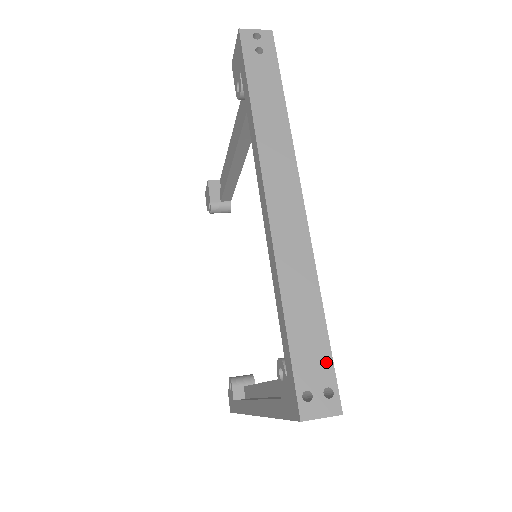
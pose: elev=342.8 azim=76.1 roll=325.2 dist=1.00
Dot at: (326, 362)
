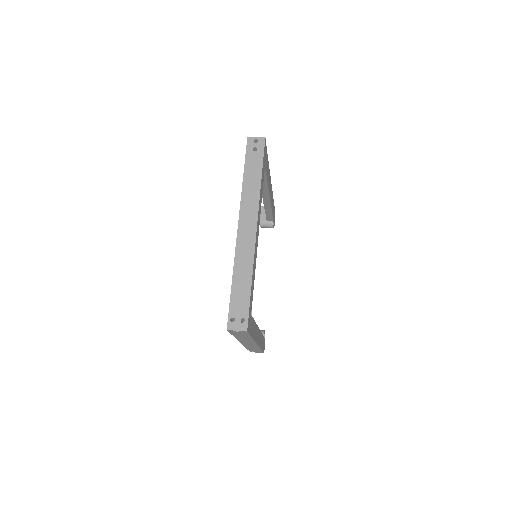
Dot at: (246, 307)
